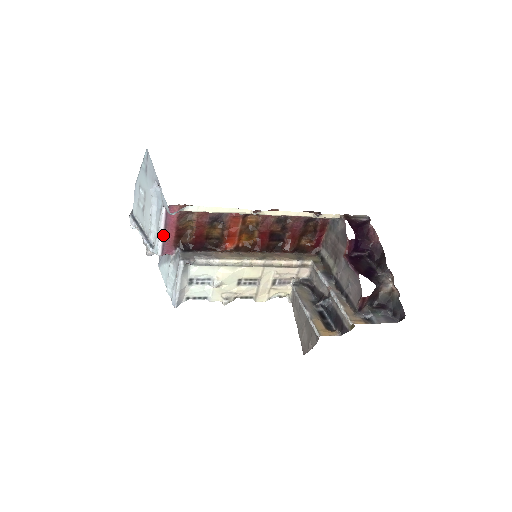
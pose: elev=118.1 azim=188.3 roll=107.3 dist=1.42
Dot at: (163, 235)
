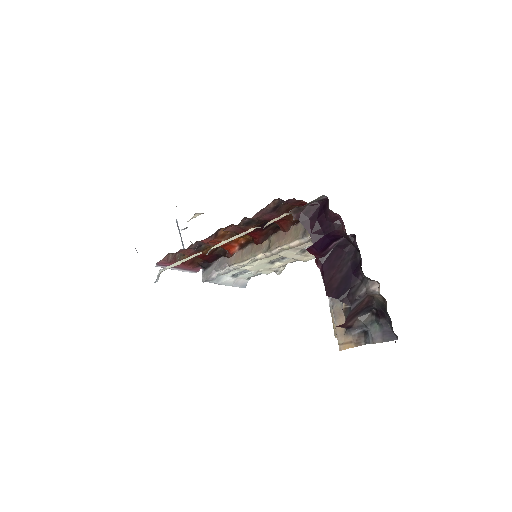
Dot at: (180, 269)
